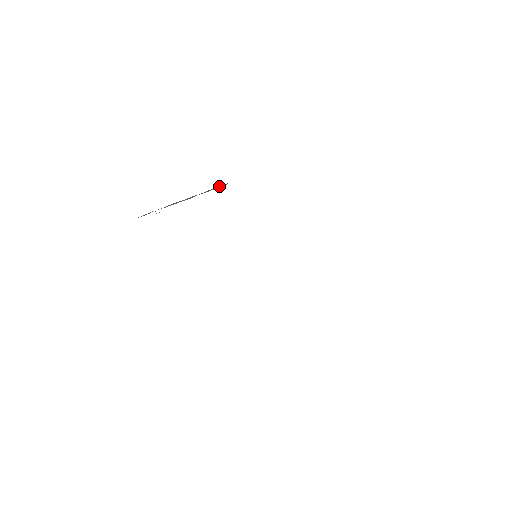
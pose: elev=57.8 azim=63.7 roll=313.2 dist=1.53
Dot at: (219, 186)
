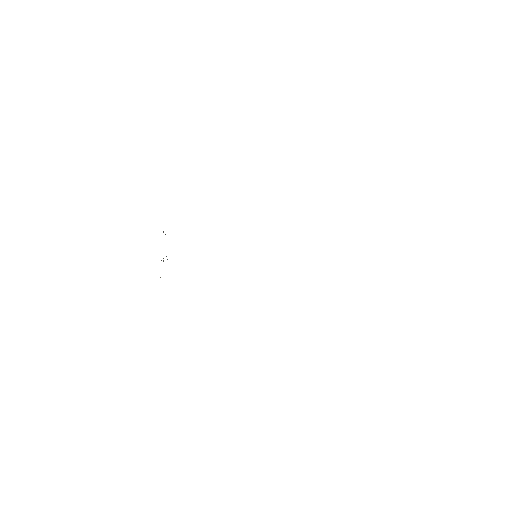
Dot at: occluded
